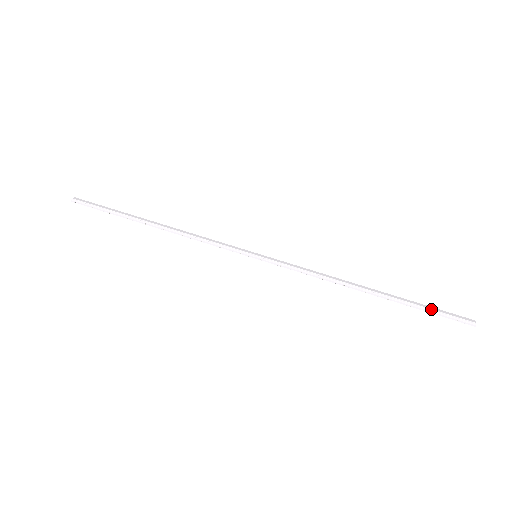
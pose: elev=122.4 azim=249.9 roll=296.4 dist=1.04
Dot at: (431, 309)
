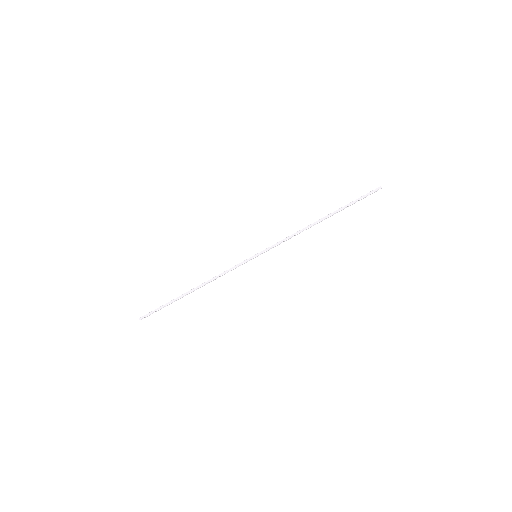
Dot at: (357, 201)
